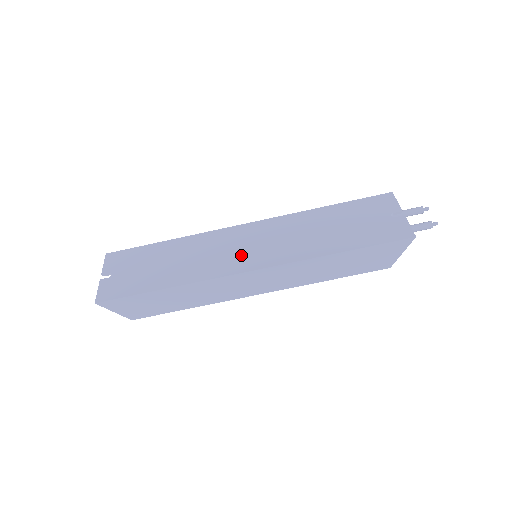
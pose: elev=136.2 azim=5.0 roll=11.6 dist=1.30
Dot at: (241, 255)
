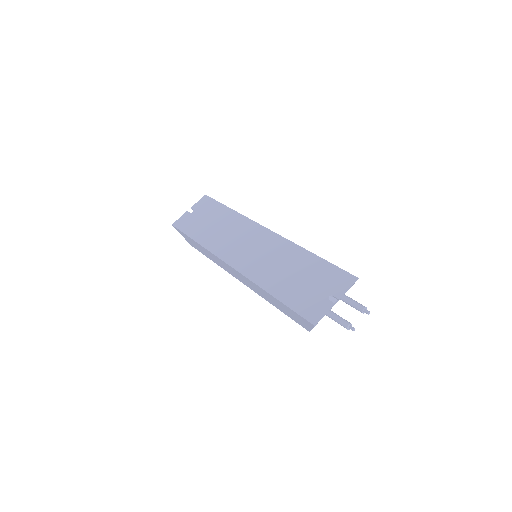
Dot at: (239, 250)
